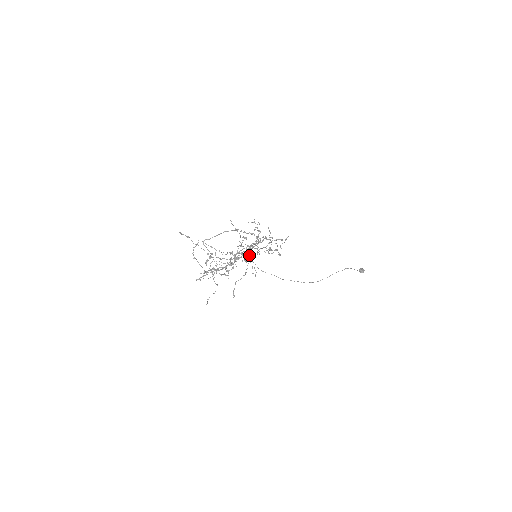
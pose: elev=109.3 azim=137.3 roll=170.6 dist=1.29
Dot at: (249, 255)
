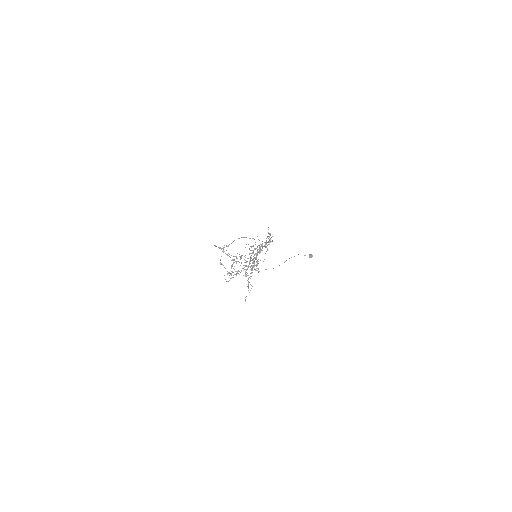
Dot at: (264, 259)
